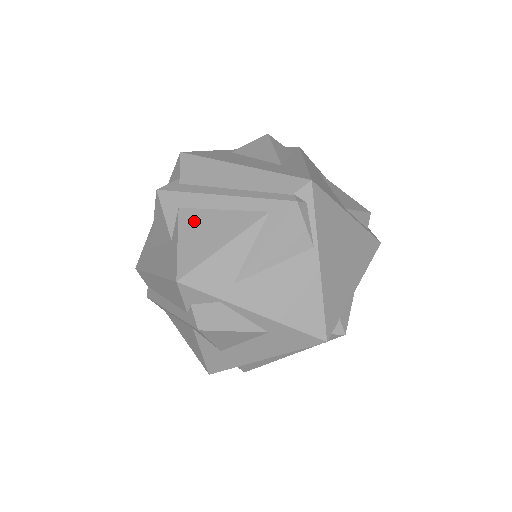
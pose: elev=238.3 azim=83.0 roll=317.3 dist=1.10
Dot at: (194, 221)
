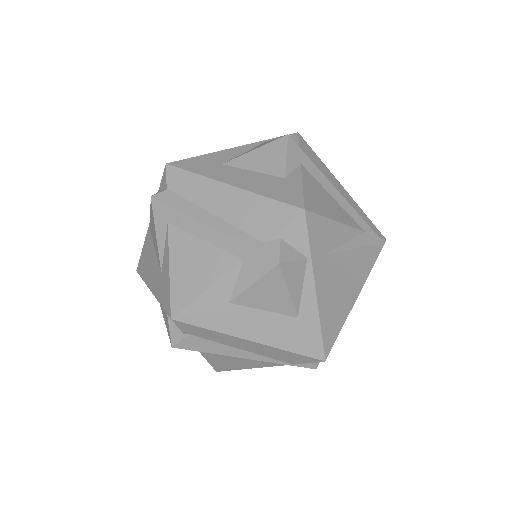
Dot at: (314, 184)
